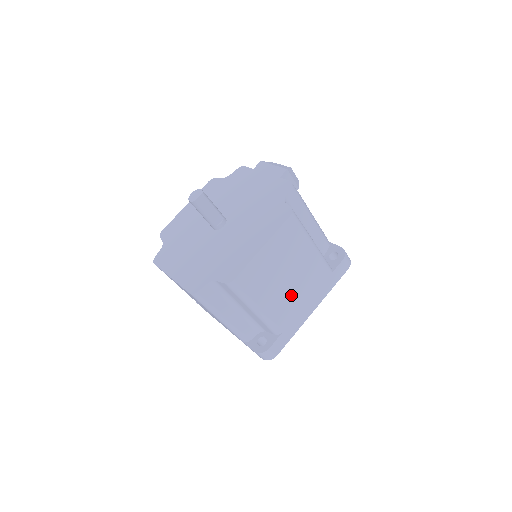
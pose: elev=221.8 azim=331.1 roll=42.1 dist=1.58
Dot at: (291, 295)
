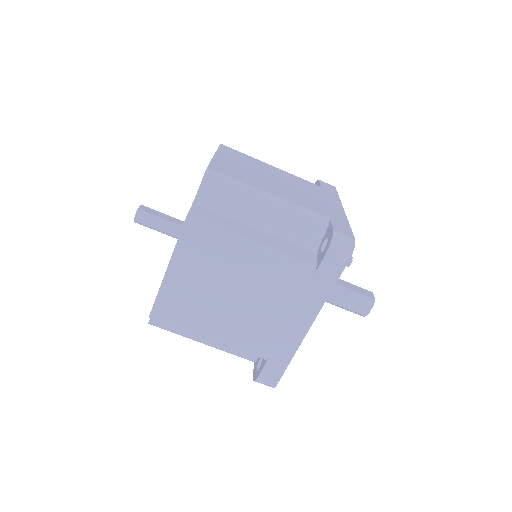
Dot at: (296, 192)
